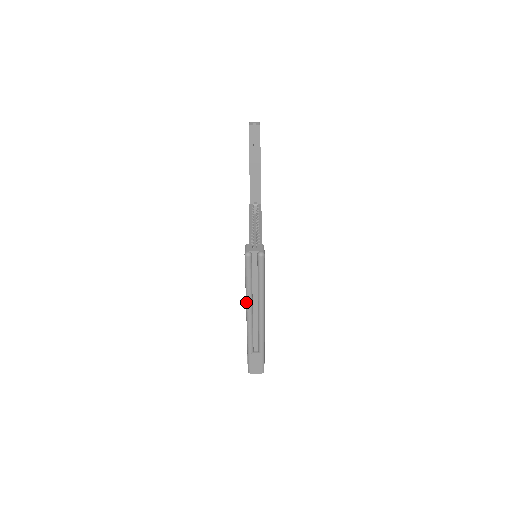
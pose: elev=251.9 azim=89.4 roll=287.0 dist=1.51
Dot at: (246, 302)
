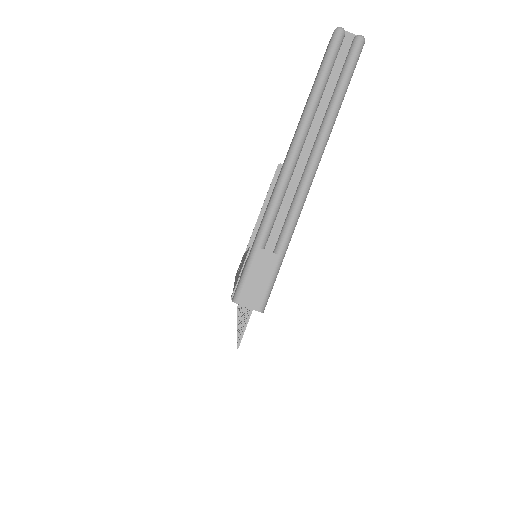
Dot at: (299, 124)
